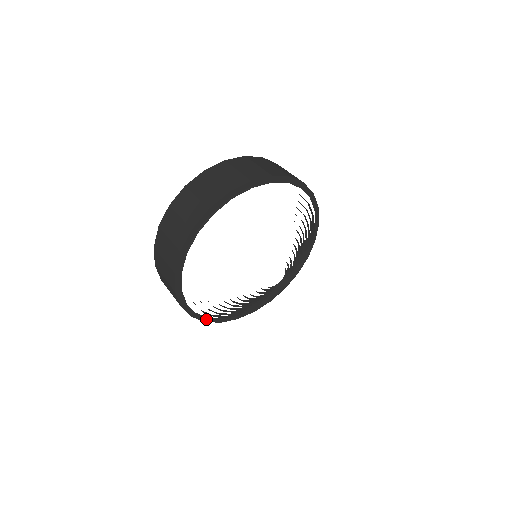
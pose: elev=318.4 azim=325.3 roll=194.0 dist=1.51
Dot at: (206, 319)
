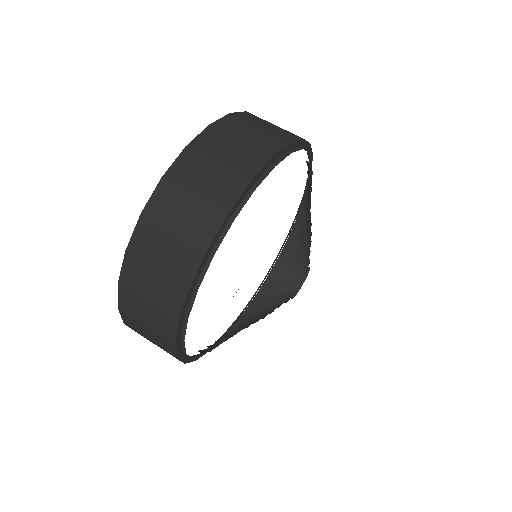
Dot at: (264, 279)
